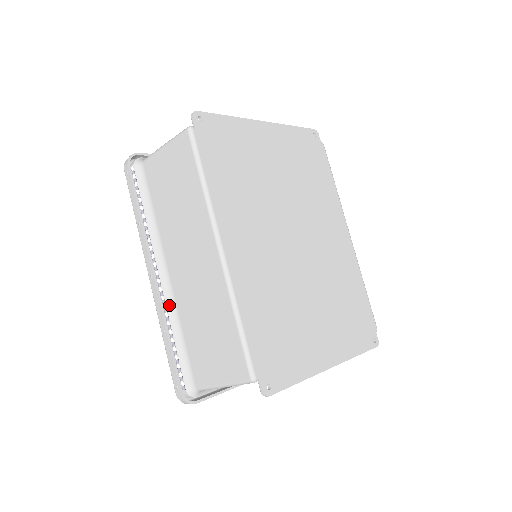
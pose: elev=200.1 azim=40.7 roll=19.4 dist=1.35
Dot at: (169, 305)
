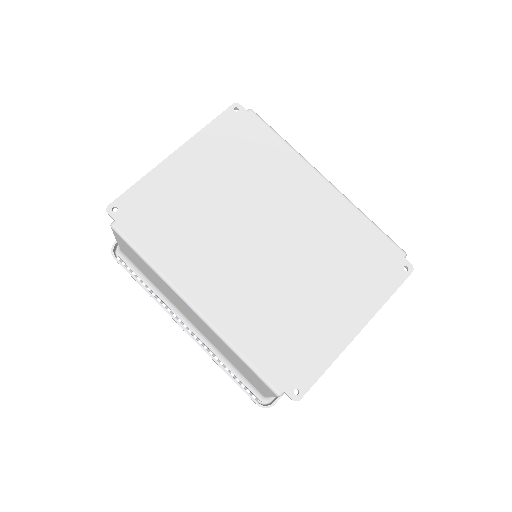
Dot at: (208, 345)
